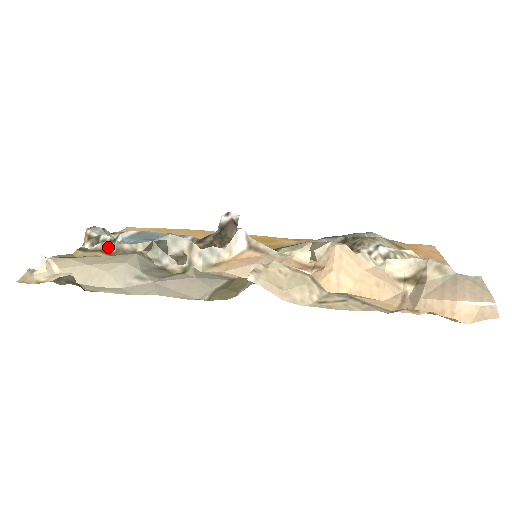
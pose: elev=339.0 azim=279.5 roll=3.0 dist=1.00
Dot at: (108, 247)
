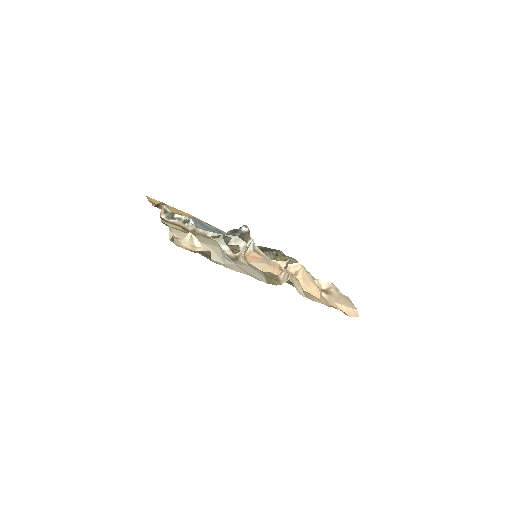
Dot at: (184, 225)
